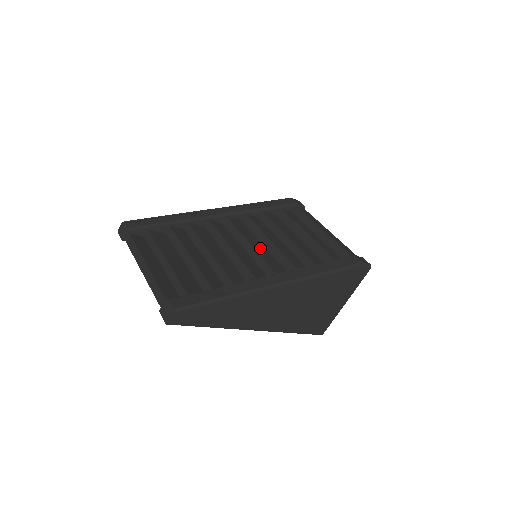
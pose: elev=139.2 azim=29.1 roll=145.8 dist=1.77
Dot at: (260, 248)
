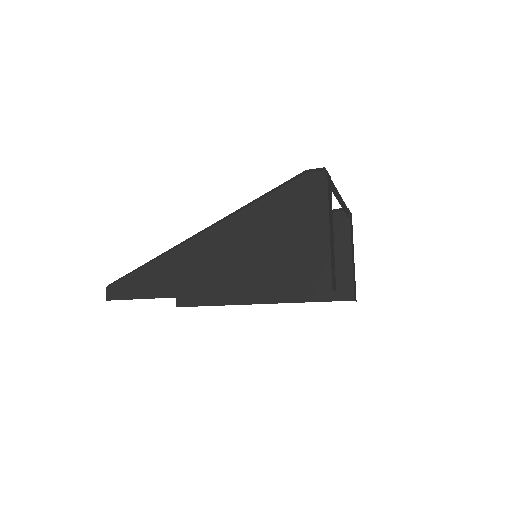
Dot at: occluded
